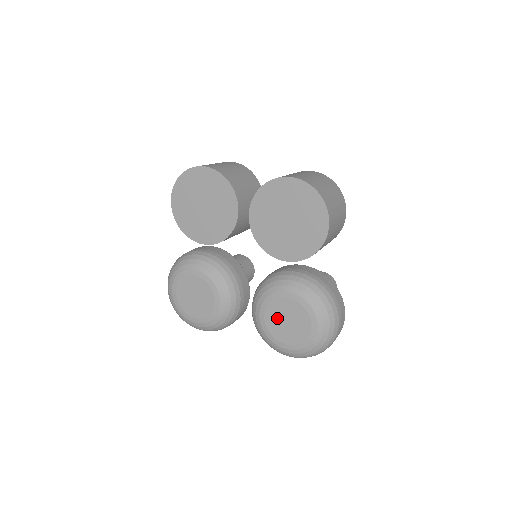
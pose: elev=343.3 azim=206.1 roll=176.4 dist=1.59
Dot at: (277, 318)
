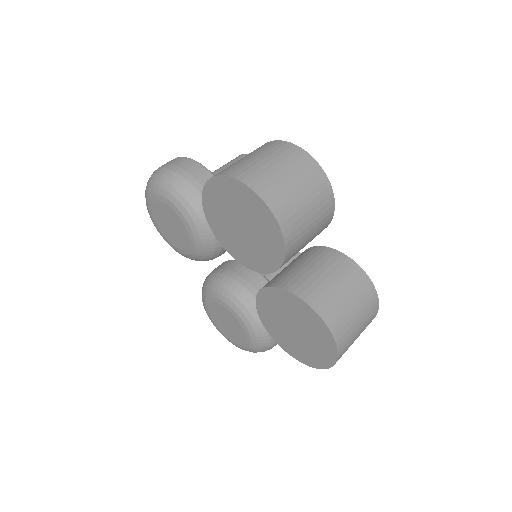
Dot at: (222, 314)
